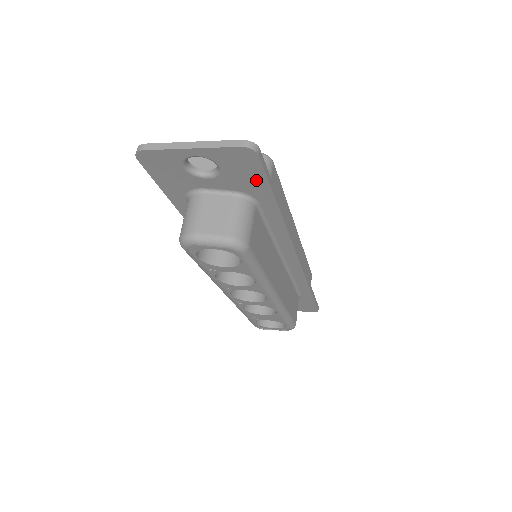
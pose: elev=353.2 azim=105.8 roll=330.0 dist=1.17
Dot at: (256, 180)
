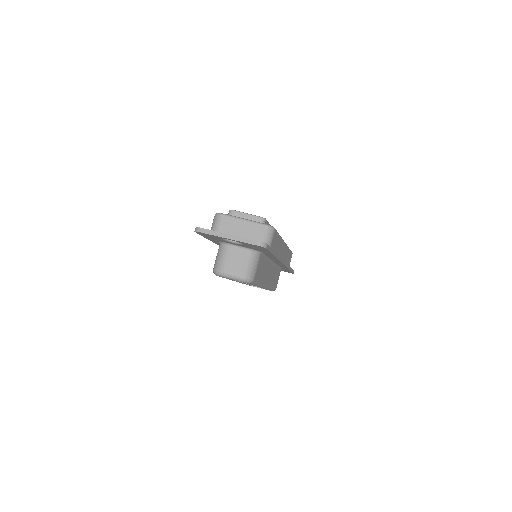
Dot at: (263, 250)
